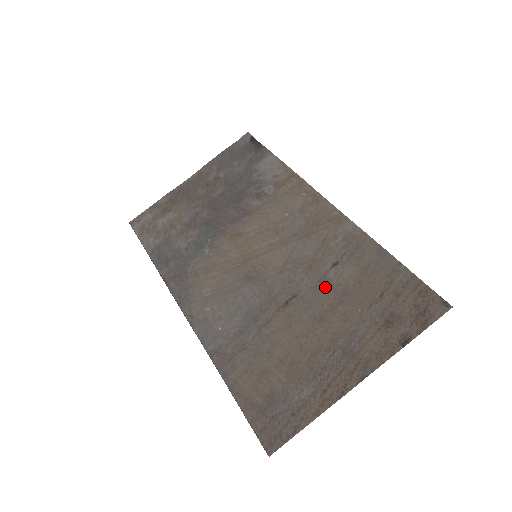
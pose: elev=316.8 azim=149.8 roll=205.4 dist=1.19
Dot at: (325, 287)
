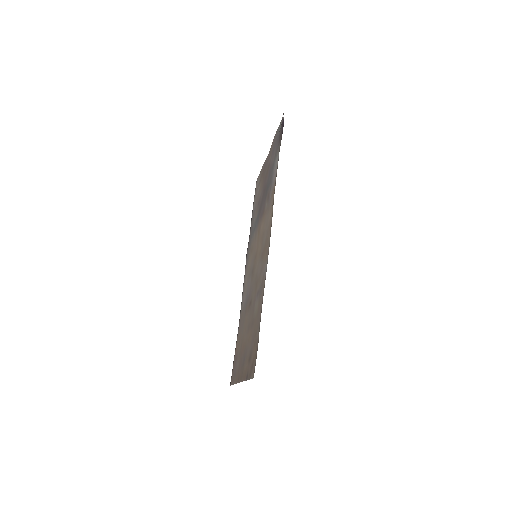
Dot at: (253, 308)
